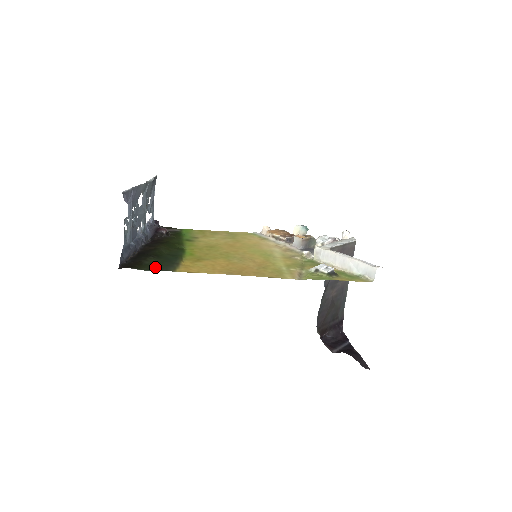
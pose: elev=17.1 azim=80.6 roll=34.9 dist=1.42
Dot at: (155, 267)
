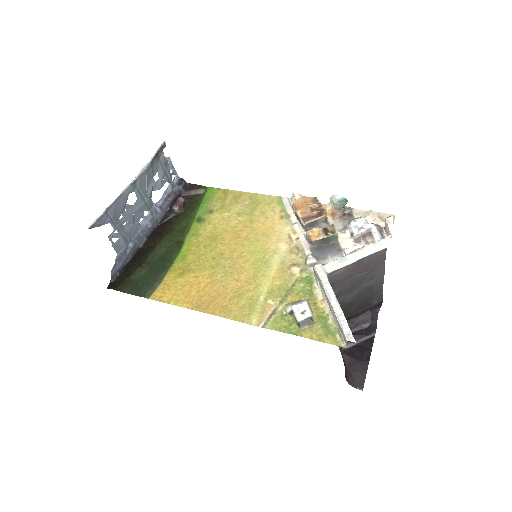
Dot at: (136, 287)
